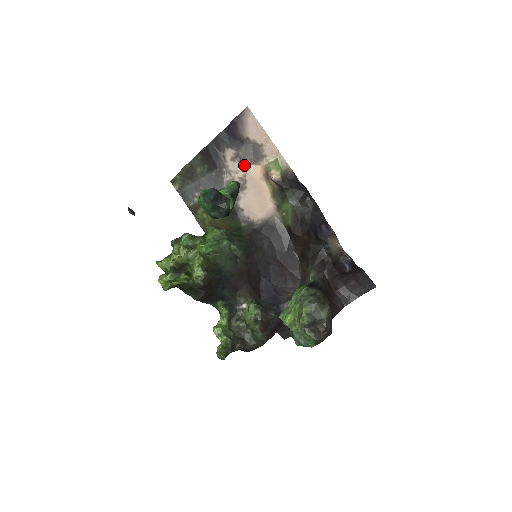
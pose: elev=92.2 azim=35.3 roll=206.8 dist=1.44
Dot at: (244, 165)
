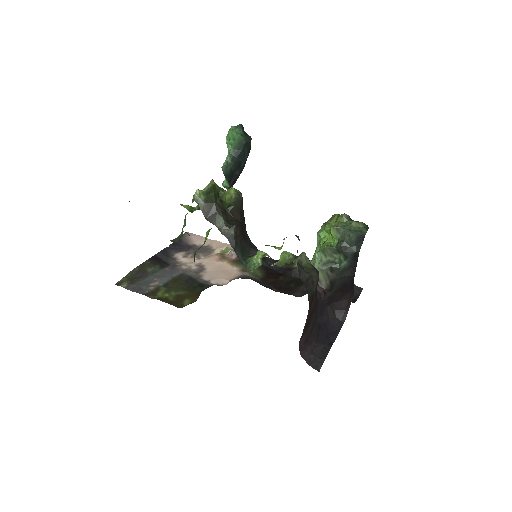
Dot at: (197, 258)
